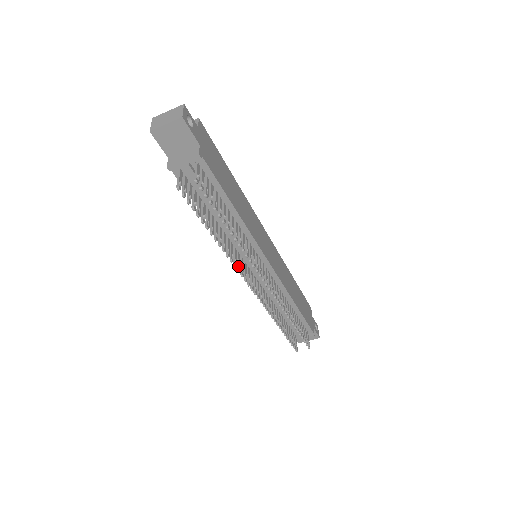
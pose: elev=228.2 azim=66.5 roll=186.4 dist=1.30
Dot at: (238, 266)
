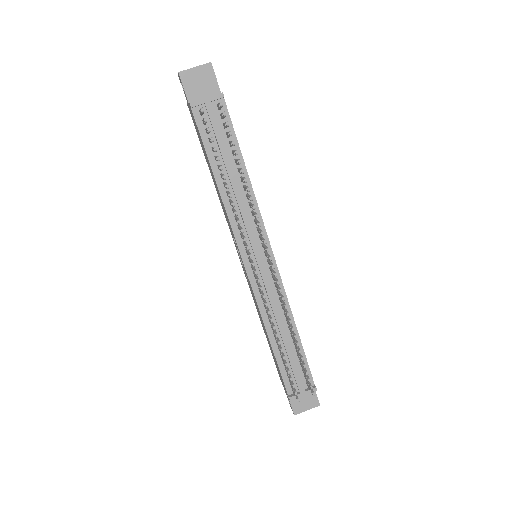
Dot at: (244, 236)
